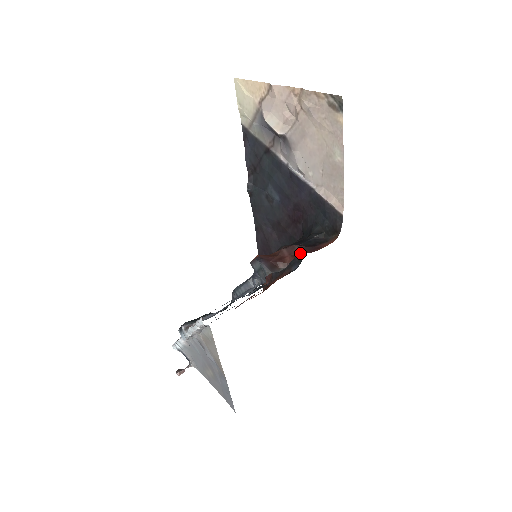
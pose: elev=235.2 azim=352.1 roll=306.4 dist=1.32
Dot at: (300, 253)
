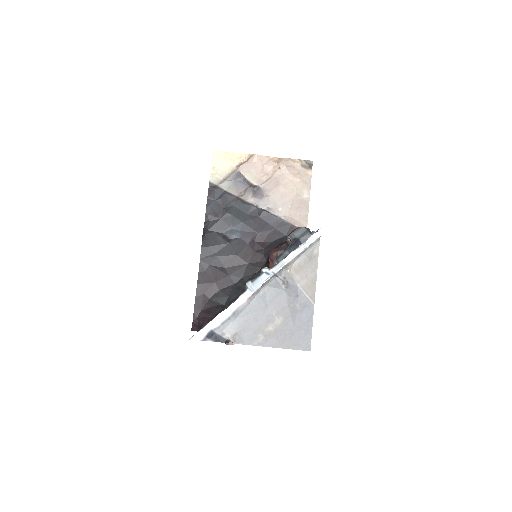
Dot at: occluded
